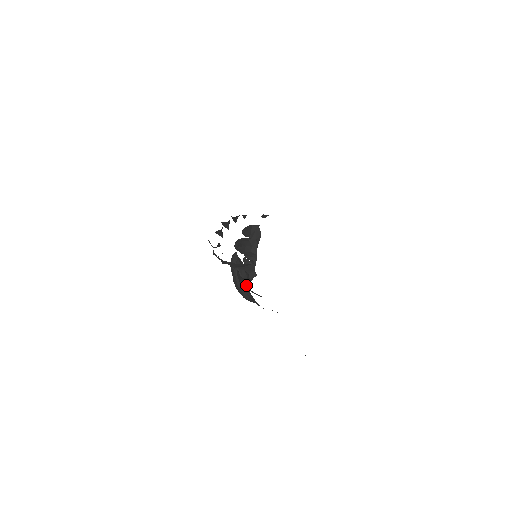
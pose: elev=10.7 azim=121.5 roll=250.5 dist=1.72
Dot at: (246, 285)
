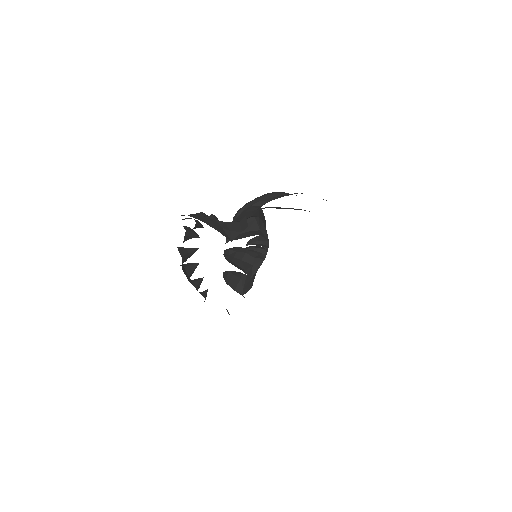
Dot at: occluded
